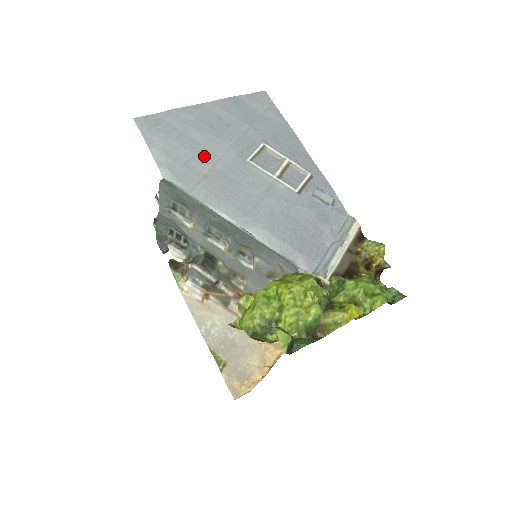
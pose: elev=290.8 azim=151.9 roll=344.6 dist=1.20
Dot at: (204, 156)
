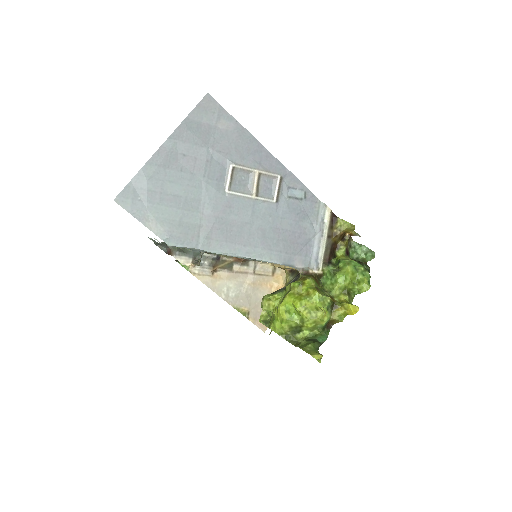
Dot at: (191, 207)
